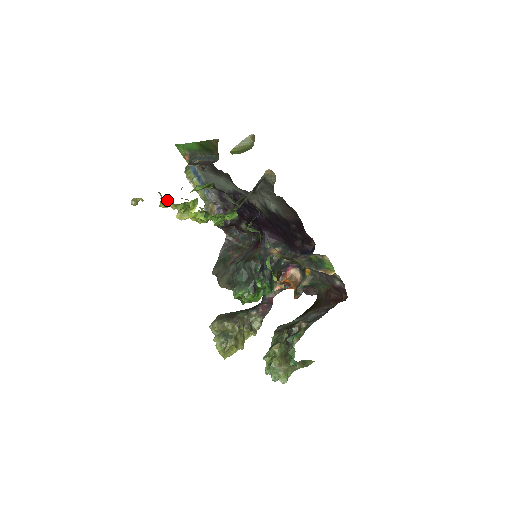
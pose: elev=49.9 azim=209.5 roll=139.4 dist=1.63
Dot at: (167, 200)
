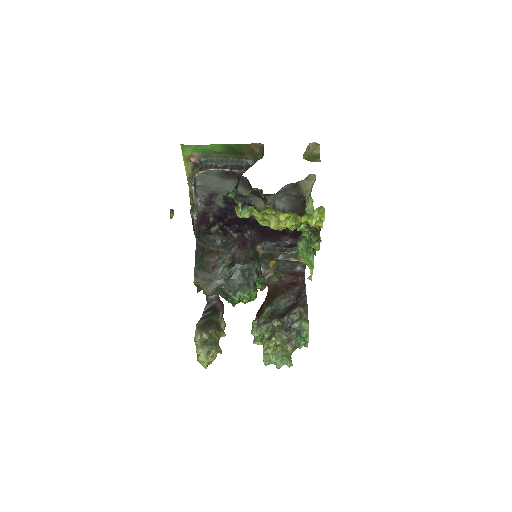
Dot at: (266, 210)
